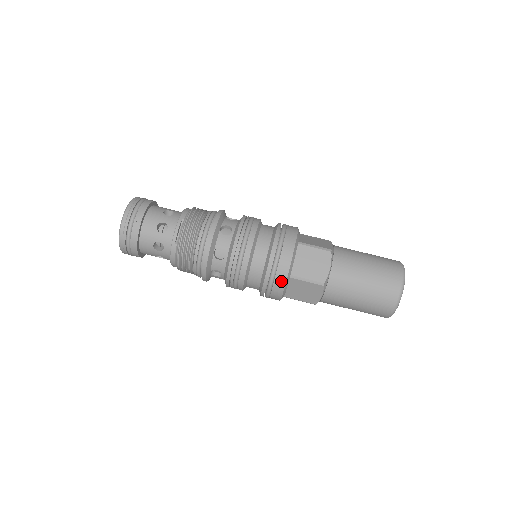
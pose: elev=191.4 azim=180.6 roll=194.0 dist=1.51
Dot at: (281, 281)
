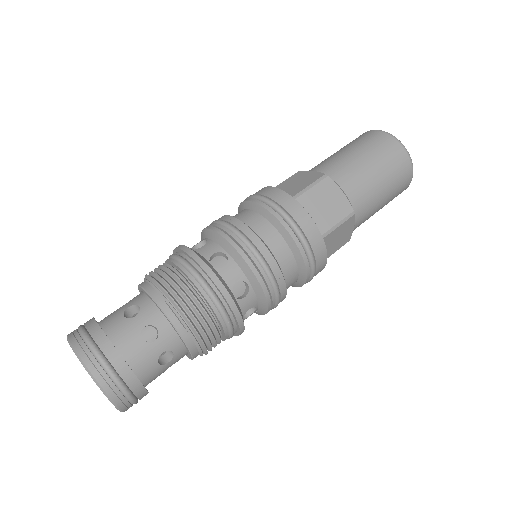
Dot at: (321, 250)
